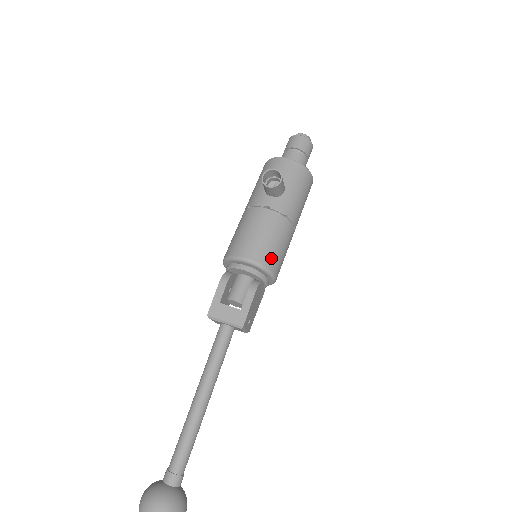
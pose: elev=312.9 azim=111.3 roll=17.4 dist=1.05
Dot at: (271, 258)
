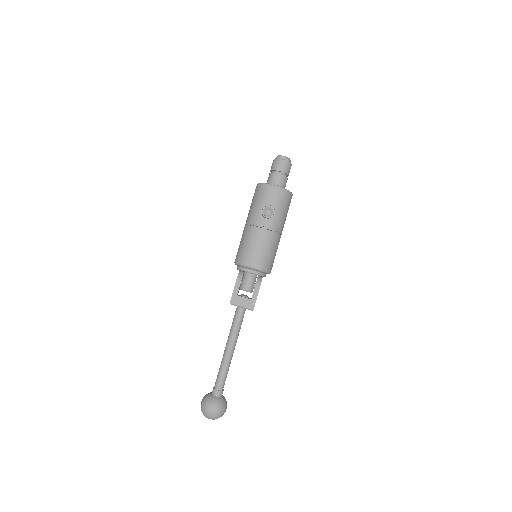
Dot at: (268, 263)
